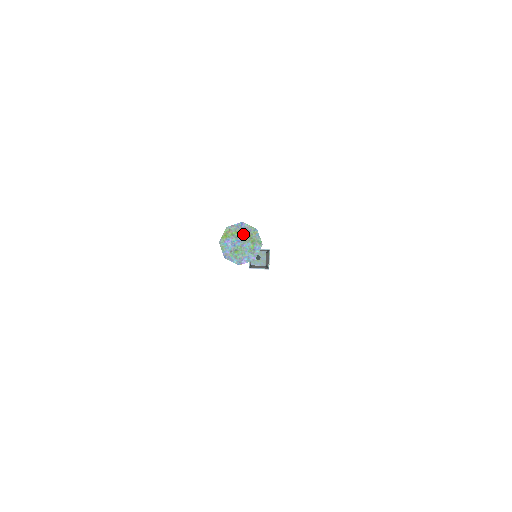
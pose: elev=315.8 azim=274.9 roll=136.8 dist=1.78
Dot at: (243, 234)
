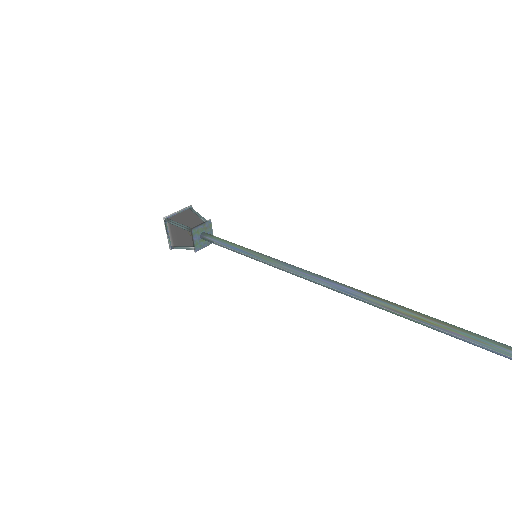
Dot at: out of frame
